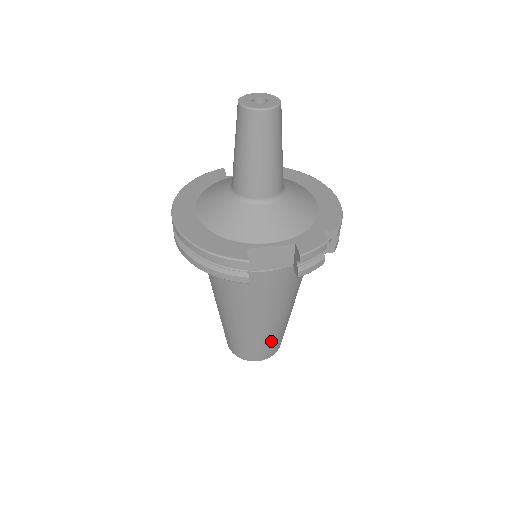
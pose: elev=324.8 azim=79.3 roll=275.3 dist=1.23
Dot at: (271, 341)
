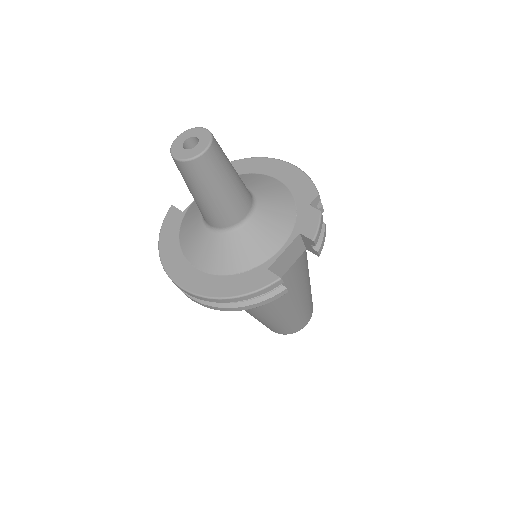
Dot at: (309, 305)
